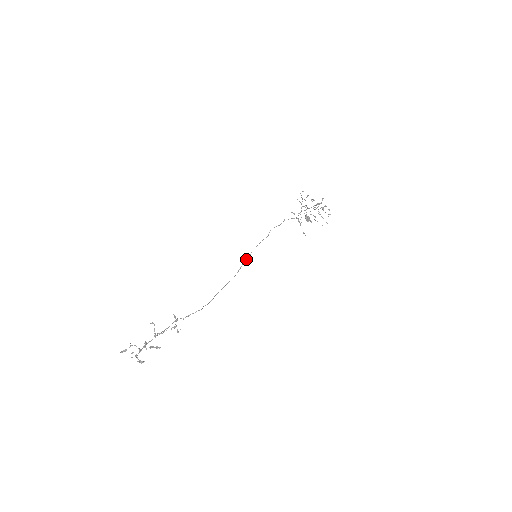
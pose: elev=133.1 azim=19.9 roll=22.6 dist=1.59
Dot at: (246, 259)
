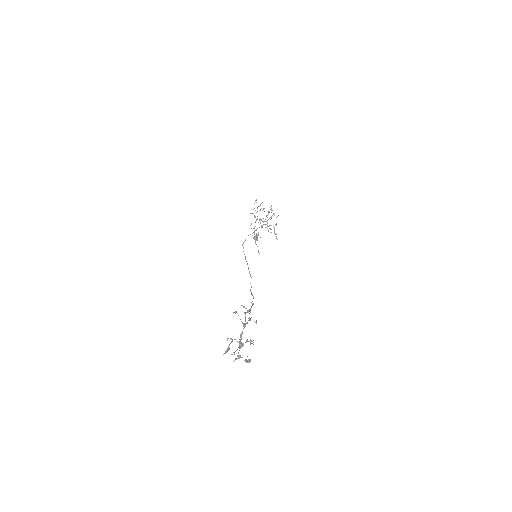
Dot at: (247, 264)
